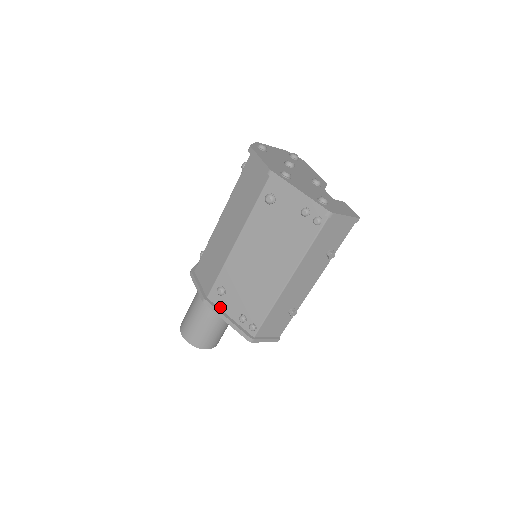
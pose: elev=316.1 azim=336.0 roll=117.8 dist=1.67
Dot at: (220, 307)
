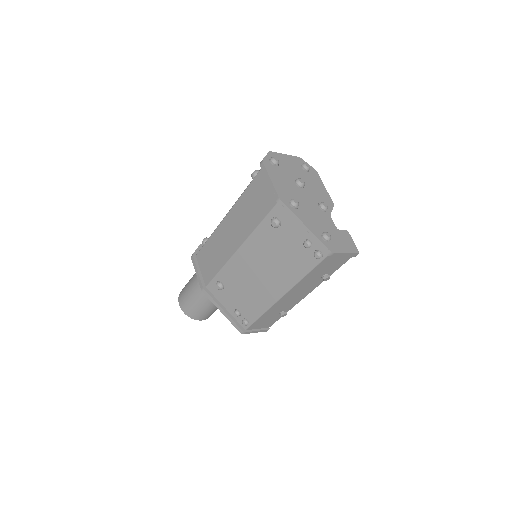
Dot at: (217, 298)
